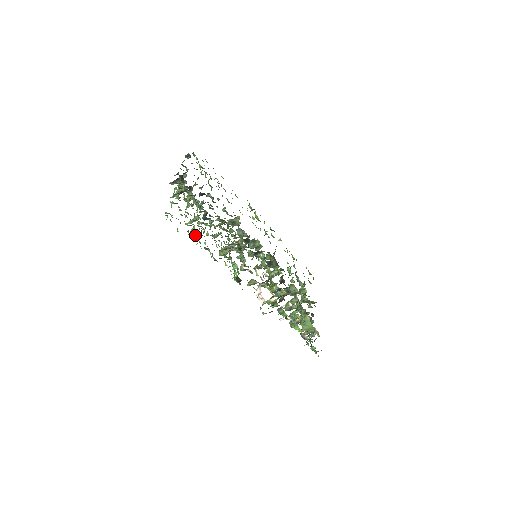
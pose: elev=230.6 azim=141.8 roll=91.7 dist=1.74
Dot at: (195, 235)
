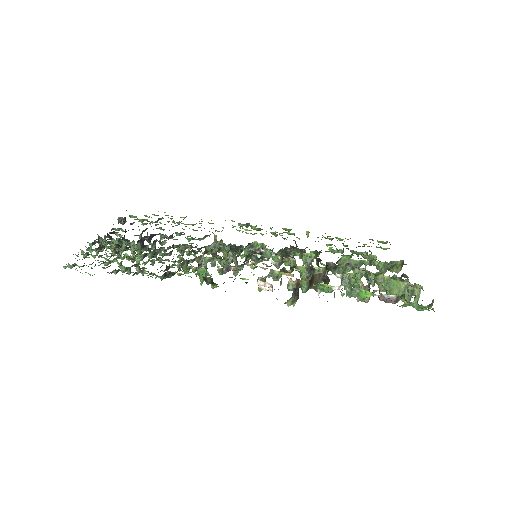
Dot at: (123, 269)
